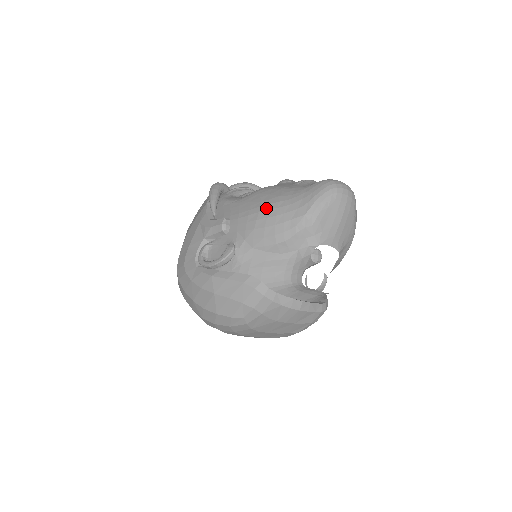
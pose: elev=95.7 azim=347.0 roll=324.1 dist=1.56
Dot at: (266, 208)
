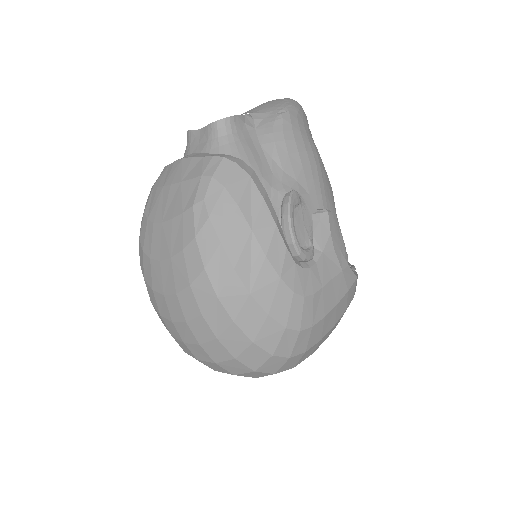
Dot at: occluded
